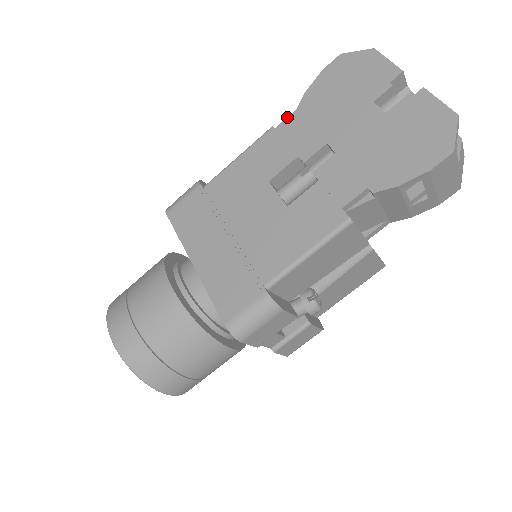
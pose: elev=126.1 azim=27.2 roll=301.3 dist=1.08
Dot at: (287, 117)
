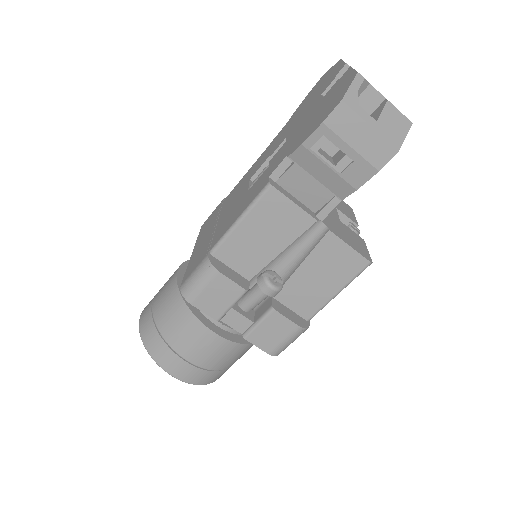
Dot at: (279, 132)
